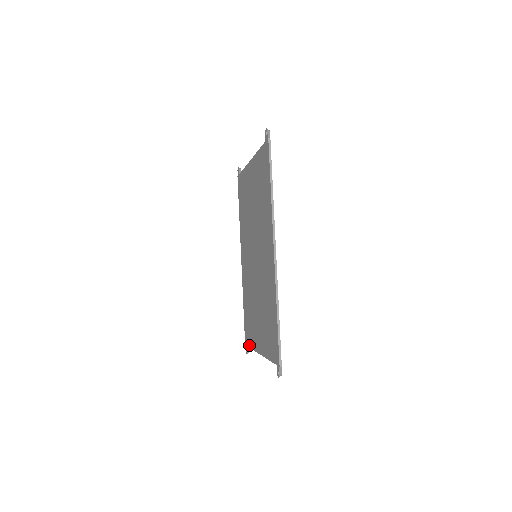
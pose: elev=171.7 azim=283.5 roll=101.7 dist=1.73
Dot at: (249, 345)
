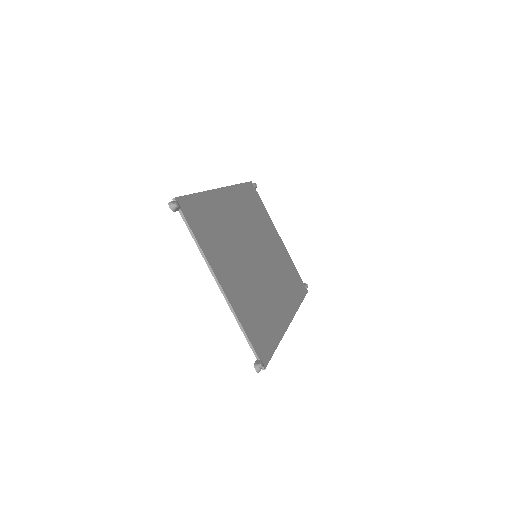
Dot at: (248, 341)
